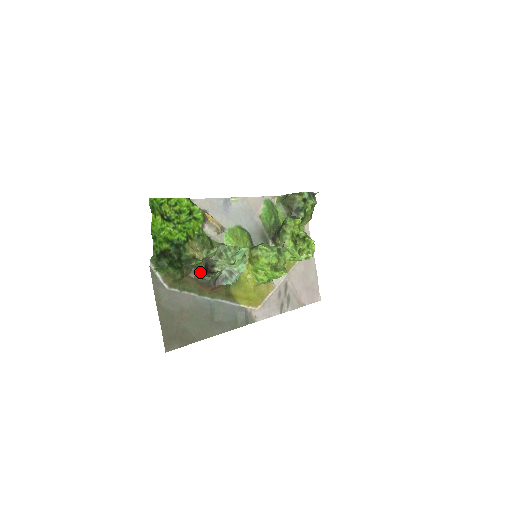
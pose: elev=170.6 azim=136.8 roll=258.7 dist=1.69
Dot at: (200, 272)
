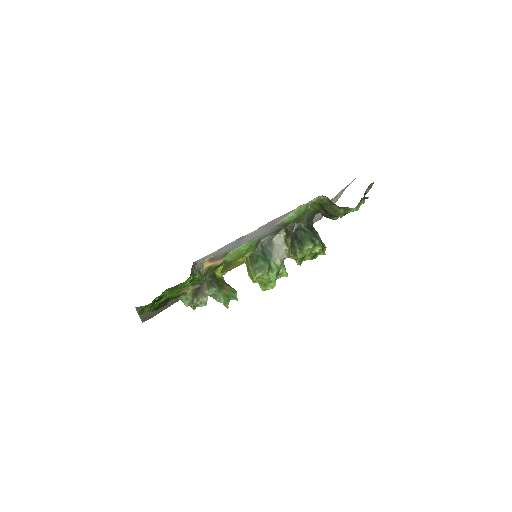
Dot at: occluded
